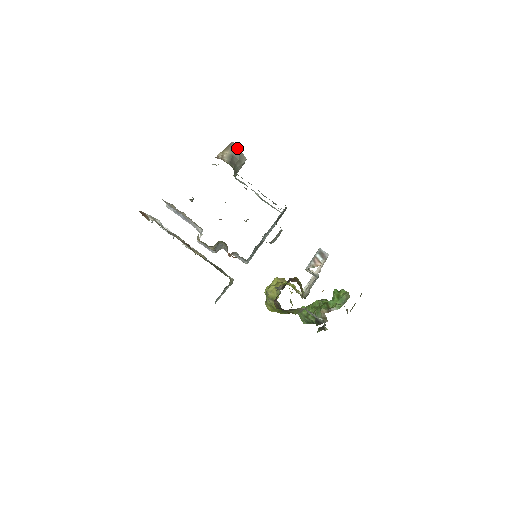
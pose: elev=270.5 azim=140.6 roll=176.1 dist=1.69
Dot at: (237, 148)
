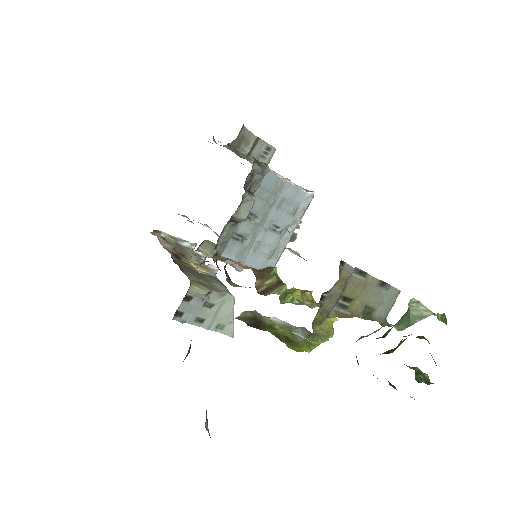
Dot at: (243, 127)
